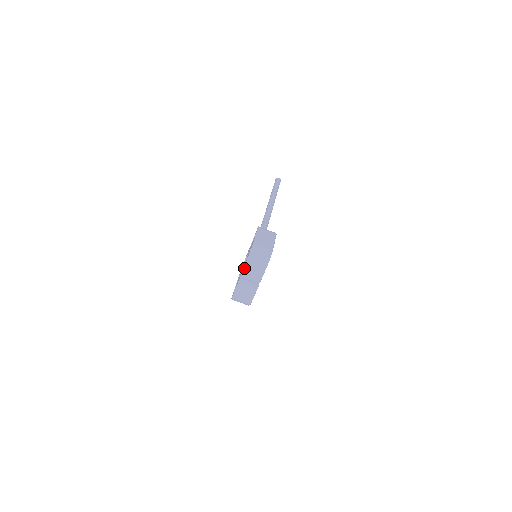
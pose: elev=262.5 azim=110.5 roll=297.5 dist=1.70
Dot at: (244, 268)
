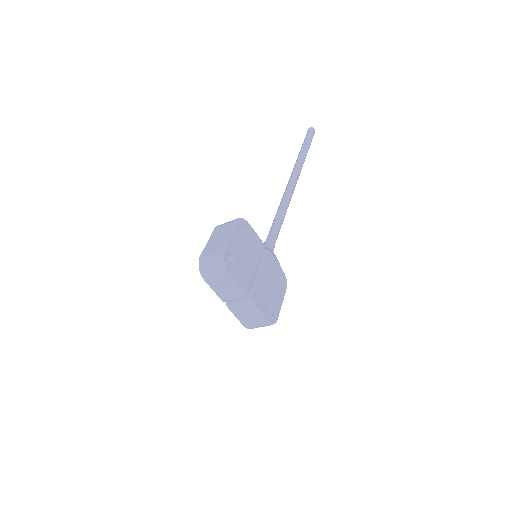
Dot at: (214, 291)
